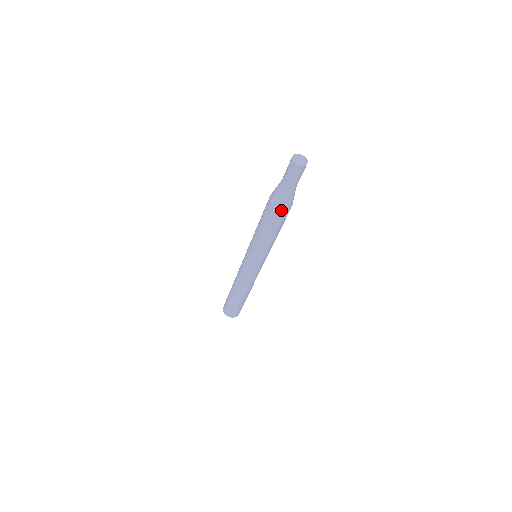
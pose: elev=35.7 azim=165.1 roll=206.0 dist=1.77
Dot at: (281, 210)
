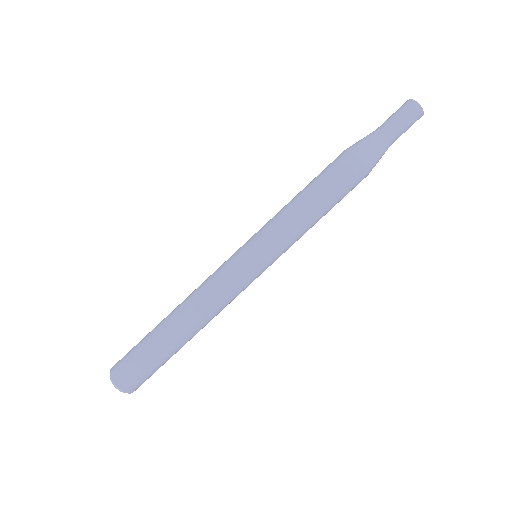
Dot at: (365, 167)
